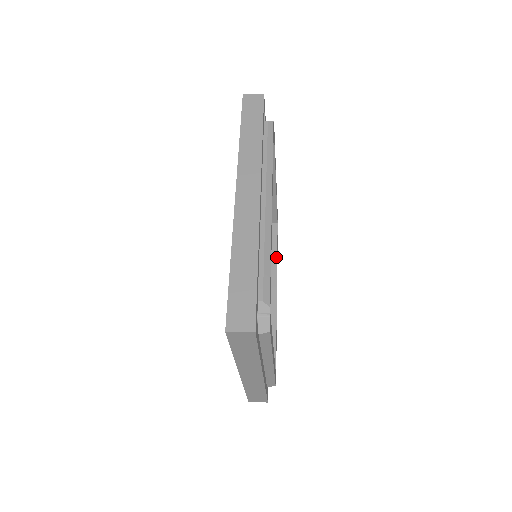
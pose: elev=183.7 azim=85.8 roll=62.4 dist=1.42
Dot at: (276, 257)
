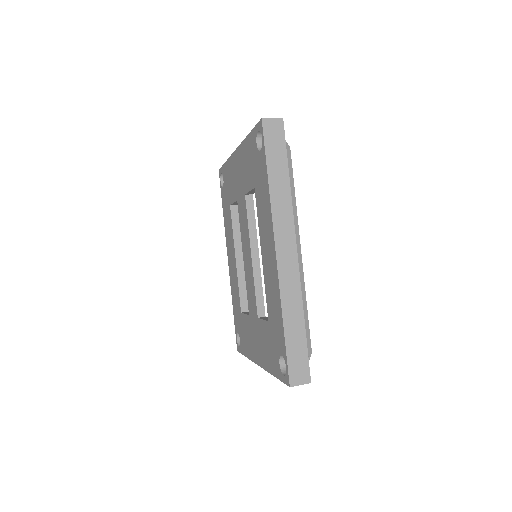
Dot at: occluded
